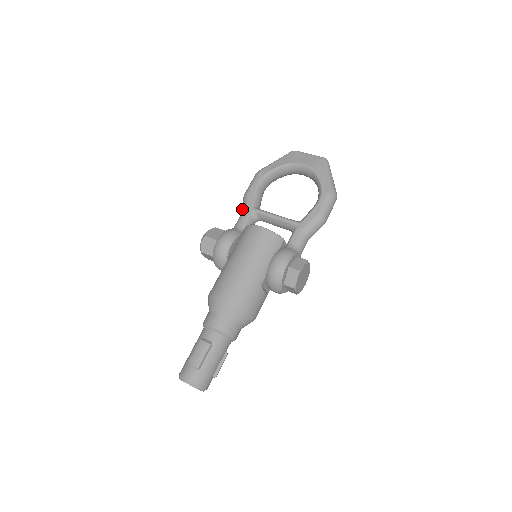
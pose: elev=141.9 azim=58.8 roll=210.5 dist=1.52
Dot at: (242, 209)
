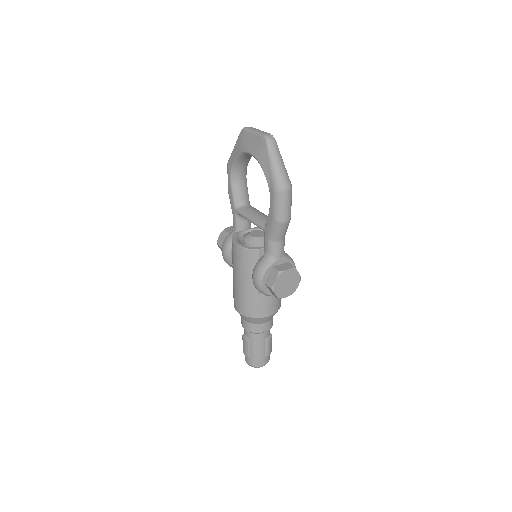
Dot at: occluded
